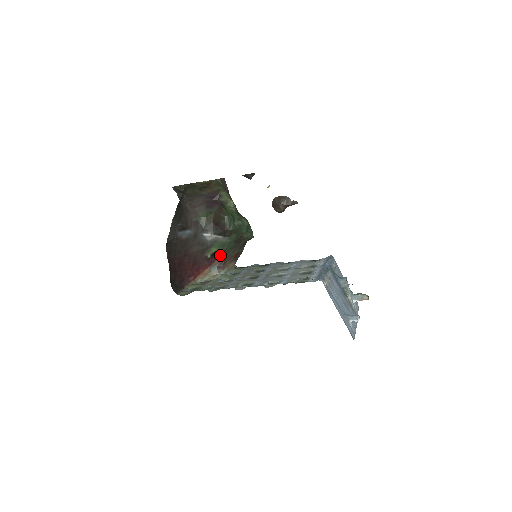
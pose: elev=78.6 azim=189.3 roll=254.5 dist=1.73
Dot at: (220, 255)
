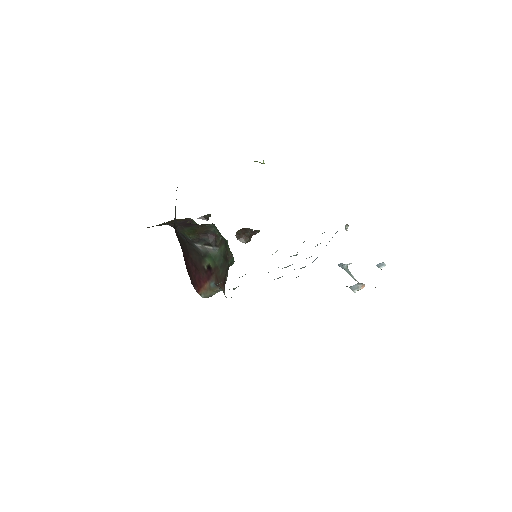
Dot at: (213, 272)
